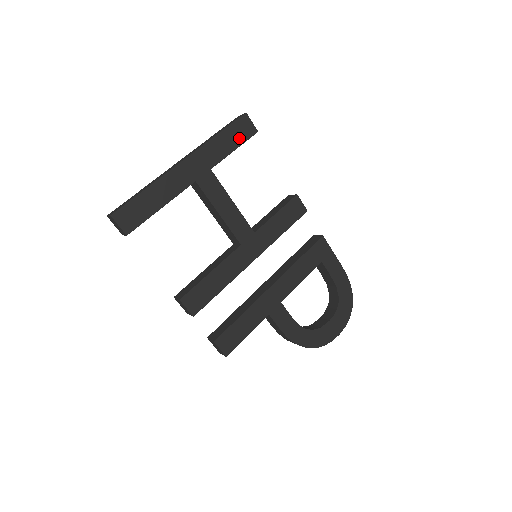
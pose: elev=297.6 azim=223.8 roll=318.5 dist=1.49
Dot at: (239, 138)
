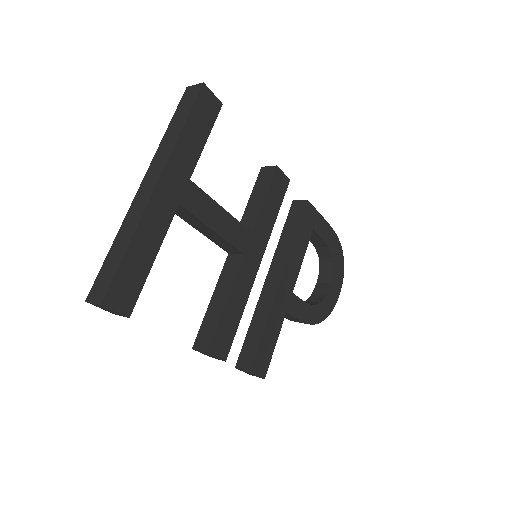
Dot at: (206, 122)
